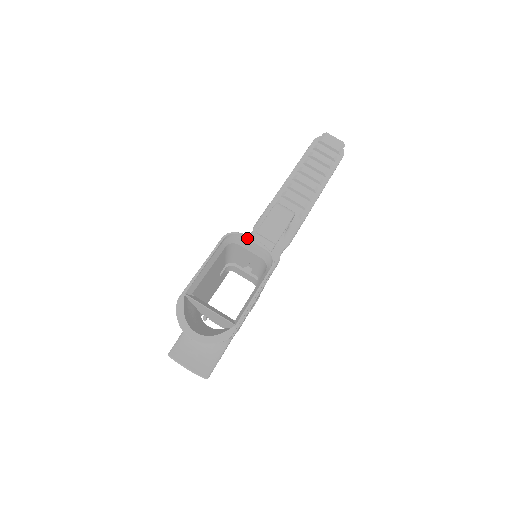
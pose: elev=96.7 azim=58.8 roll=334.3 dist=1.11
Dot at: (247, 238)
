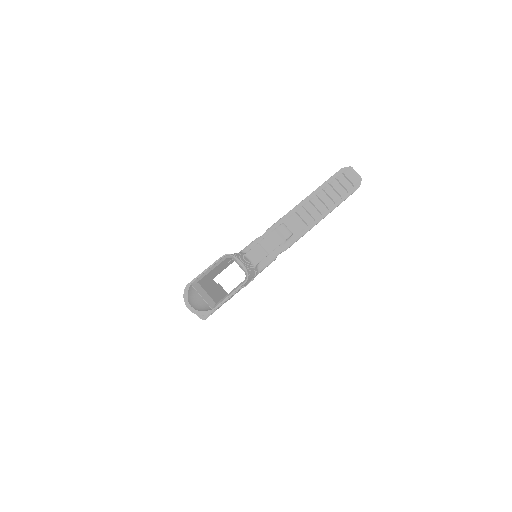
Dot at: (237, 260)
